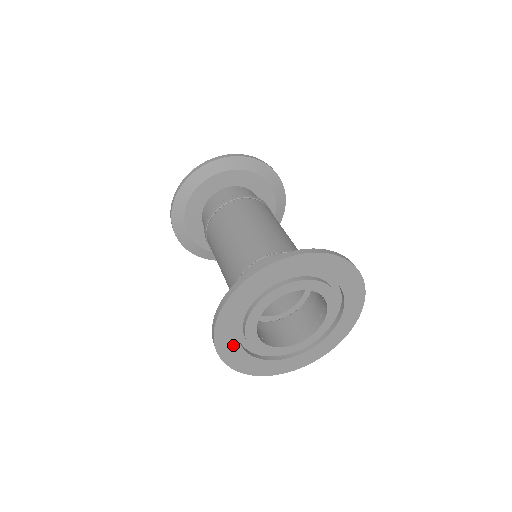
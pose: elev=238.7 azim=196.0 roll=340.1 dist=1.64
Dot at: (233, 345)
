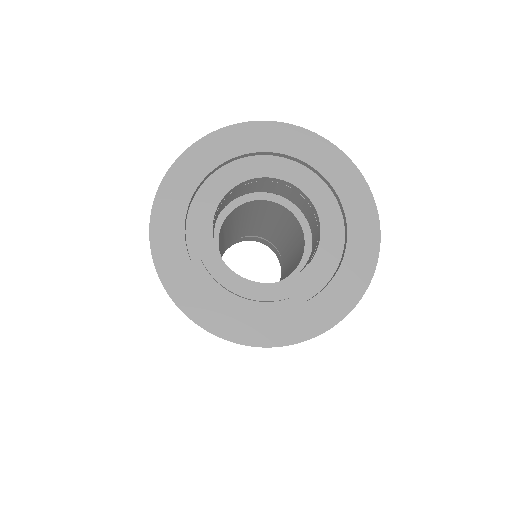
Dot at: (228, 313)
